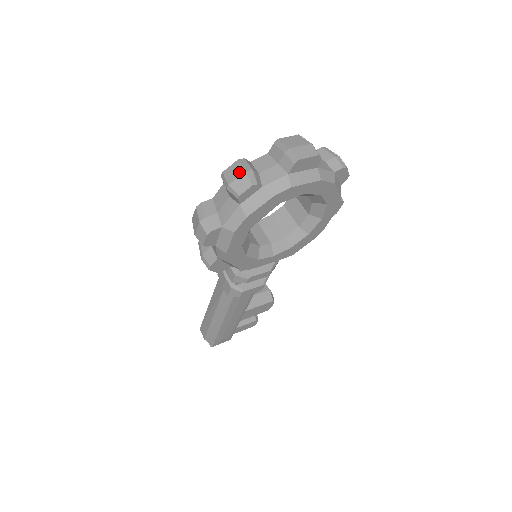
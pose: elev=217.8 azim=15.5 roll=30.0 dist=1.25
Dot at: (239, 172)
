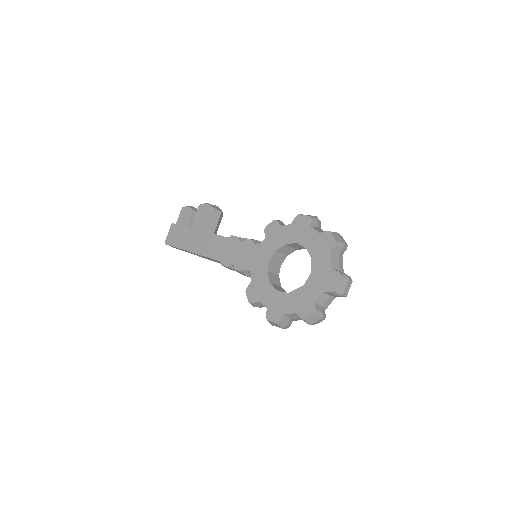
Dot at: (317, 319)
